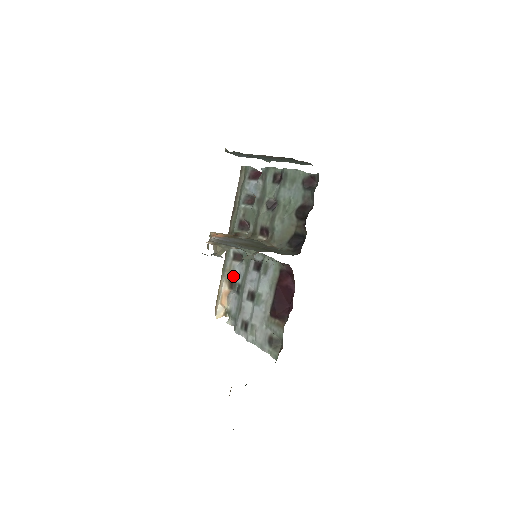
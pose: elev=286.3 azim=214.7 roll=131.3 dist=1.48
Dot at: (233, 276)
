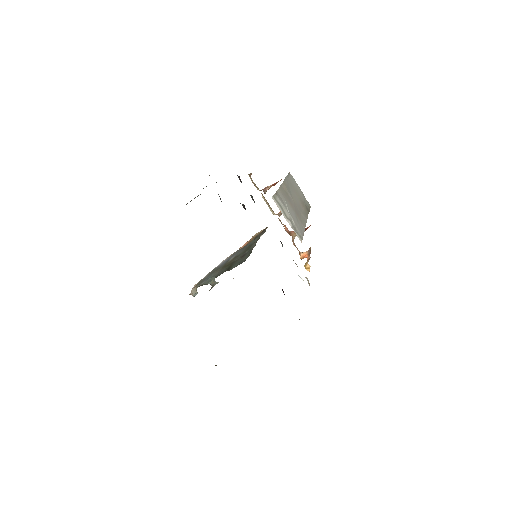
Dot at: occluded
